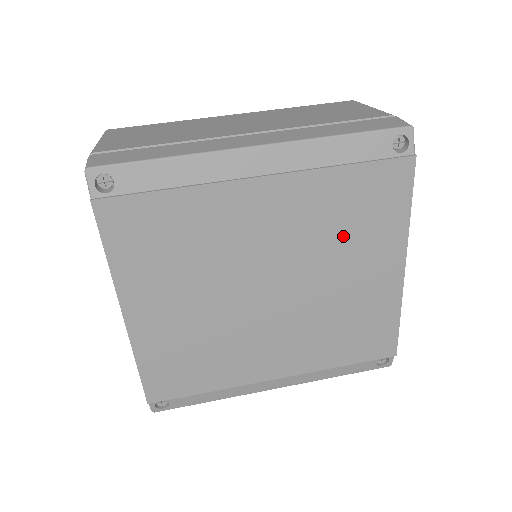
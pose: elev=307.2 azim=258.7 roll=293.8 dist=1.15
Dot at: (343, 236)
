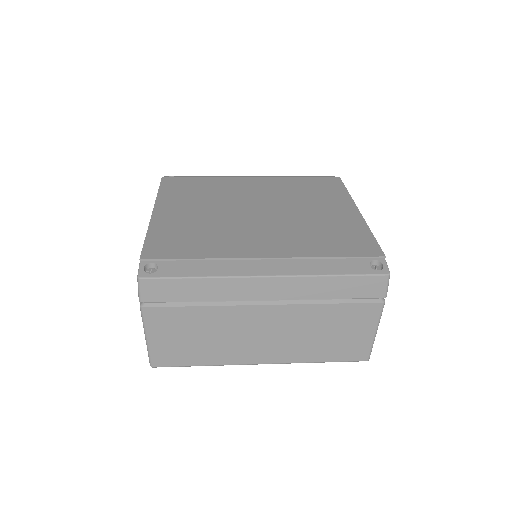
Dot at: (306, 196)
